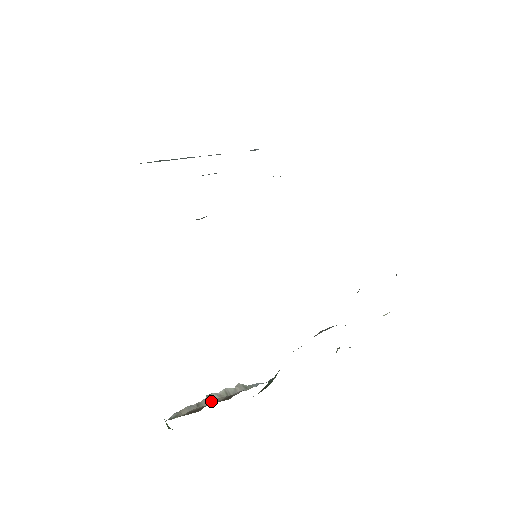
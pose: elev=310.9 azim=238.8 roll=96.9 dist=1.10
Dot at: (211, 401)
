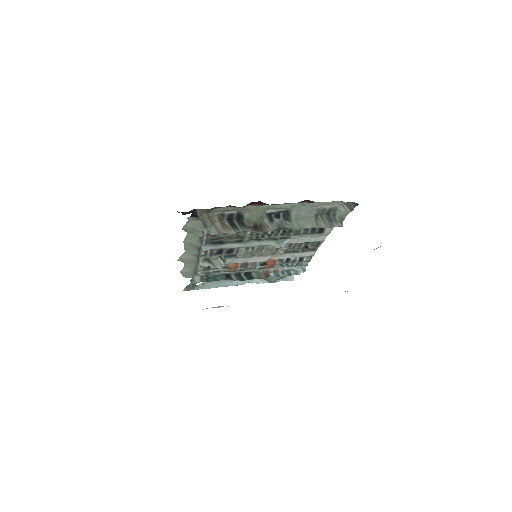
Dot at: occluded
